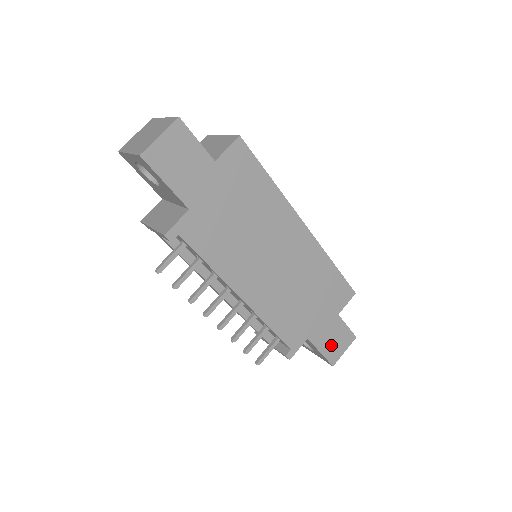
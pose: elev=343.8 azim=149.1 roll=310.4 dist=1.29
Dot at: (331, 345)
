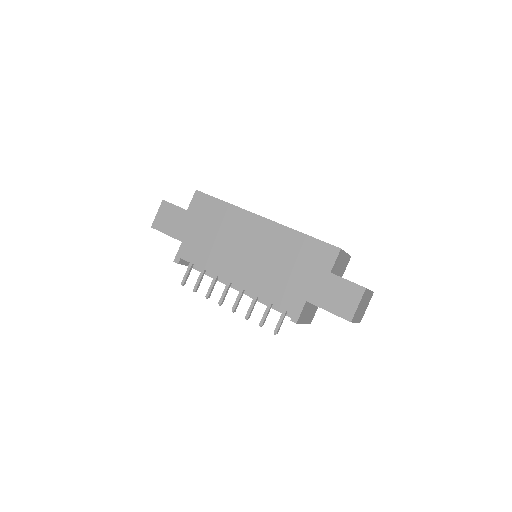
Dot at: (337, 302)
